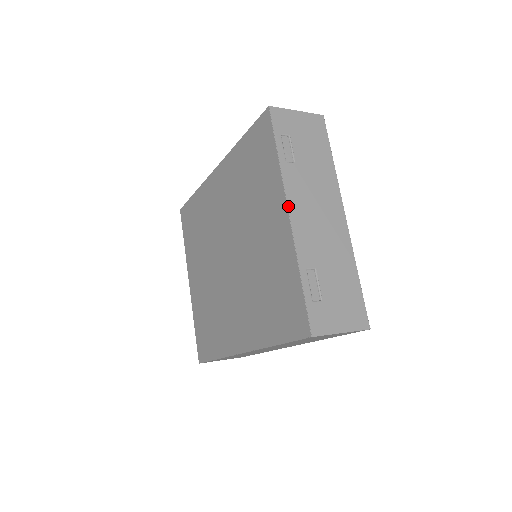
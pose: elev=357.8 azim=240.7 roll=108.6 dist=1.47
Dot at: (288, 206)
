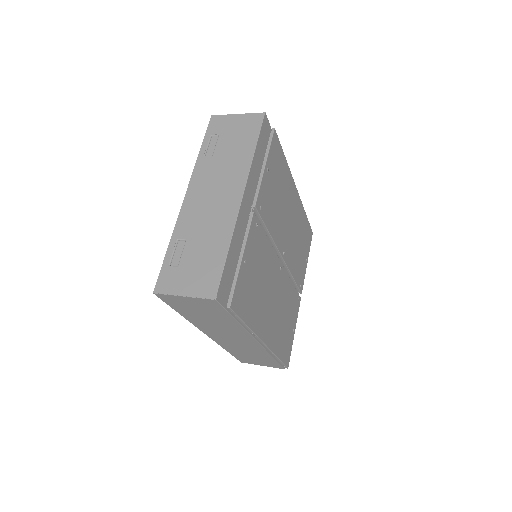
Dot at: (187, 190)
